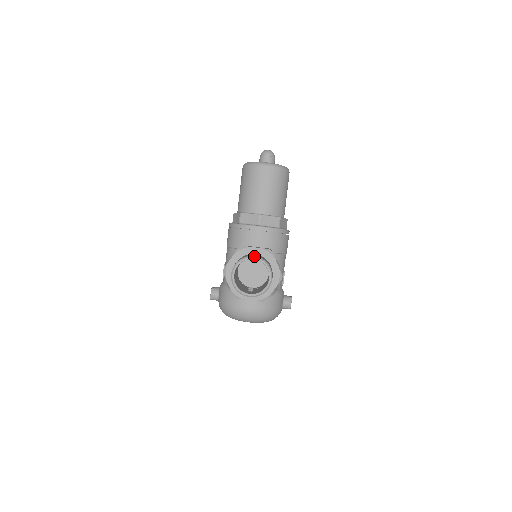
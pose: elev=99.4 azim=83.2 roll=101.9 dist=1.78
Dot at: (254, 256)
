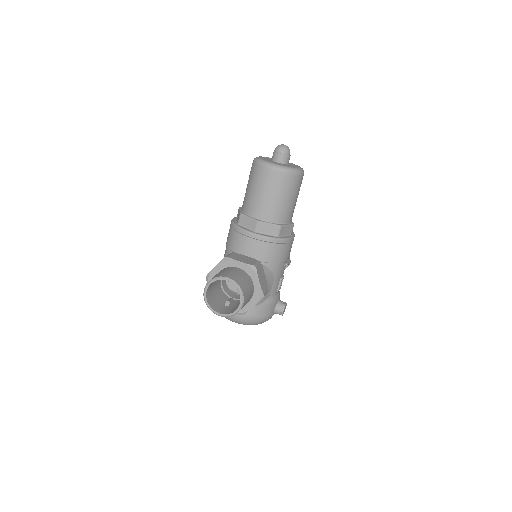
Dot at: (228, 278)
